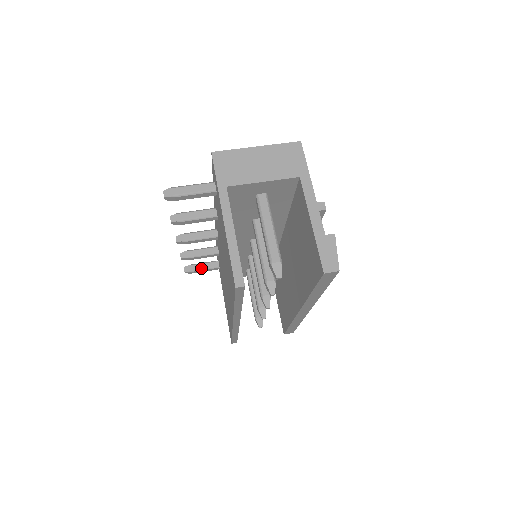
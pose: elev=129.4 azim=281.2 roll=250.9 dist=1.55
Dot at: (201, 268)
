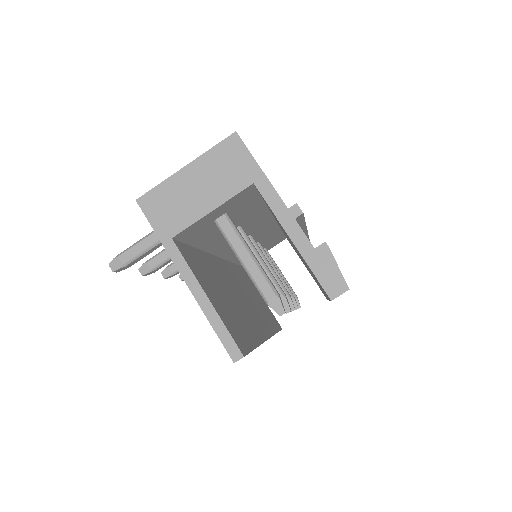
Dot at: occluded
